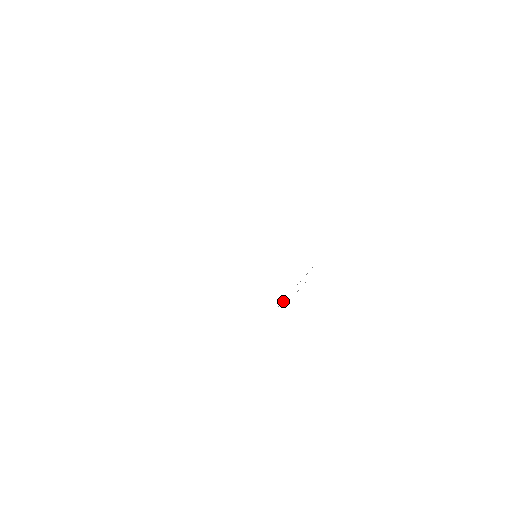
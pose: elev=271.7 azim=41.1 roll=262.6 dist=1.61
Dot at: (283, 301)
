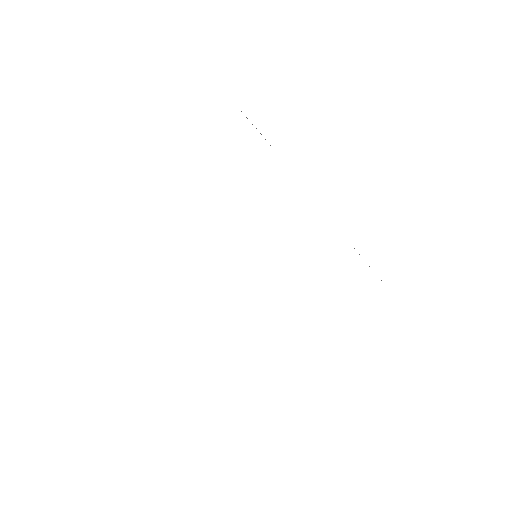
Dot at: occluded
